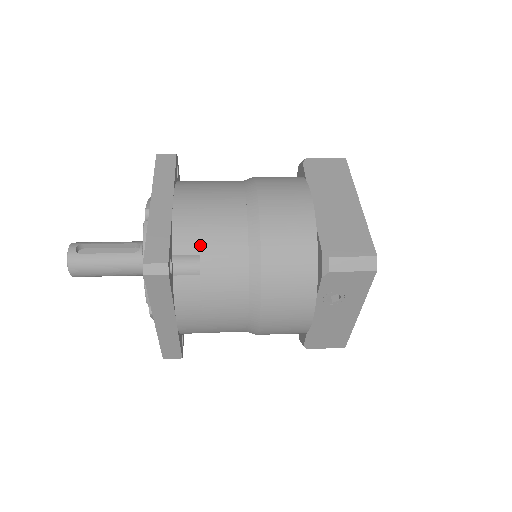
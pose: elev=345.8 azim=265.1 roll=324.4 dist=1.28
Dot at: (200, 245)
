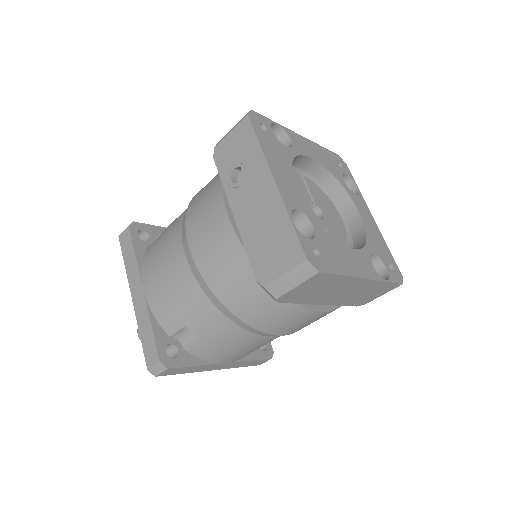
Dot at: occluded
